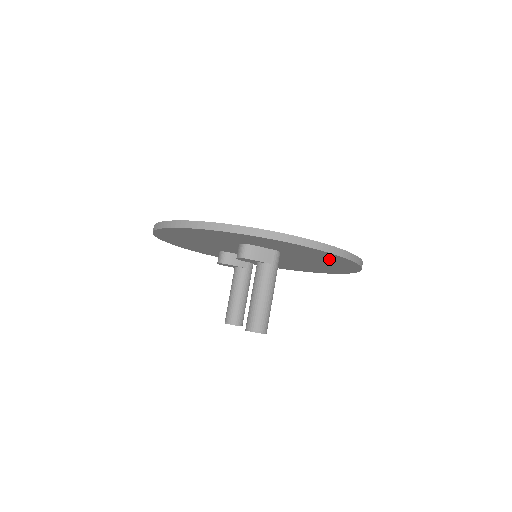
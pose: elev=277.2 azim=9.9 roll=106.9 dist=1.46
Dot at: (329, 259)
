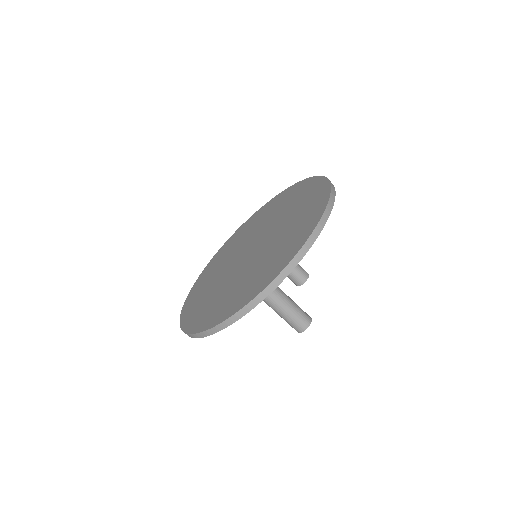
Dot at: occluded
